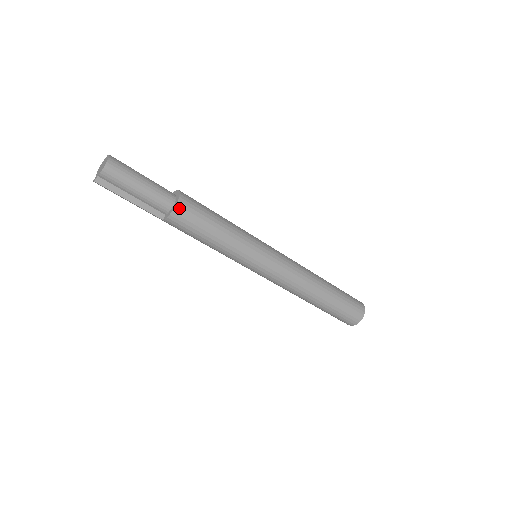
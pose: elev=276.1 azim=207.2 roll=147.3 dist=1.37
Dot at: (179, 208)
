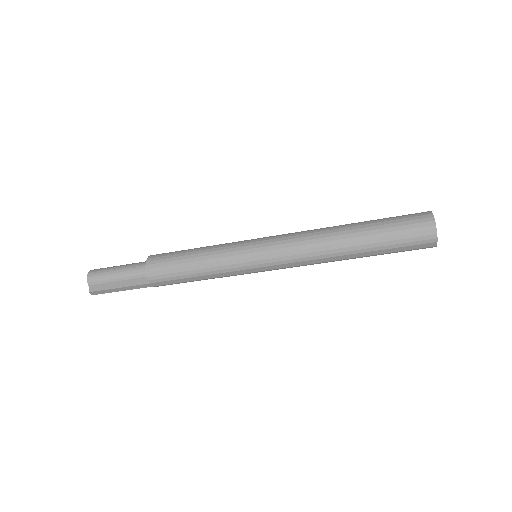
Dot at: (150, 263)
